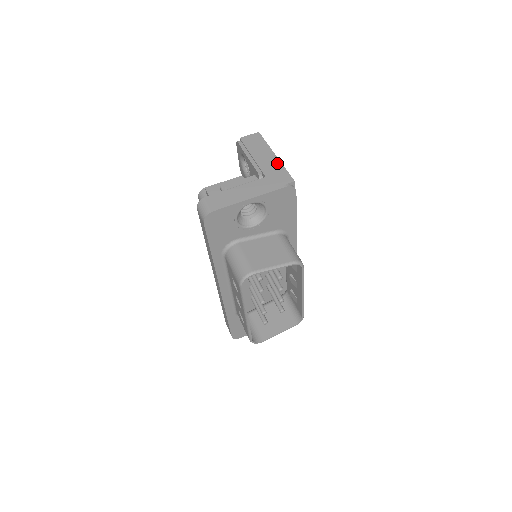
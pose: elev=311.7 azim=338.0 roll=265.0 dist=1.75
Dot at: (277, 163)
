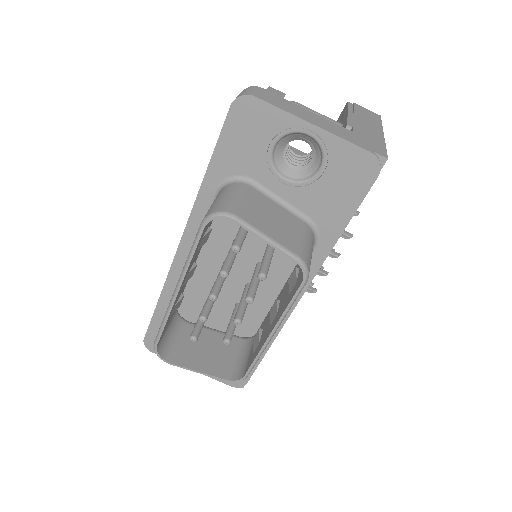
Dot at: (379, 137)
